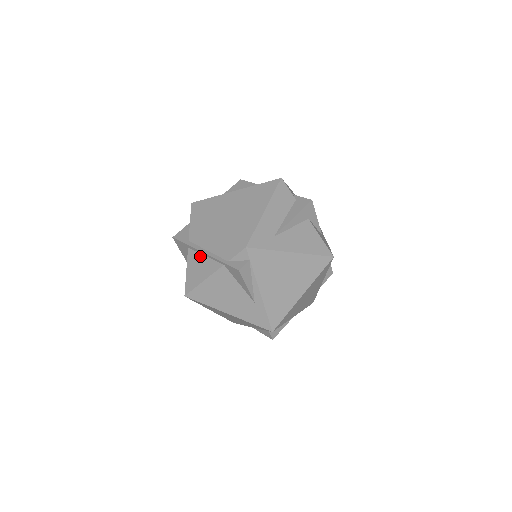
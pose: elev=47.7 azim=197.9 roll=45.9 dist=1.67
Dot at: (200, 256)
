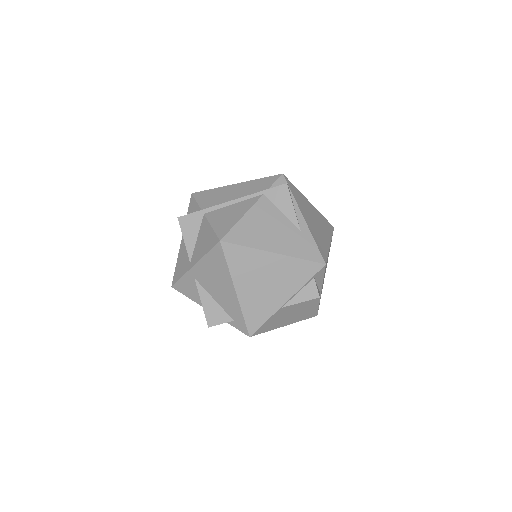
Dot at: (226, 208)
